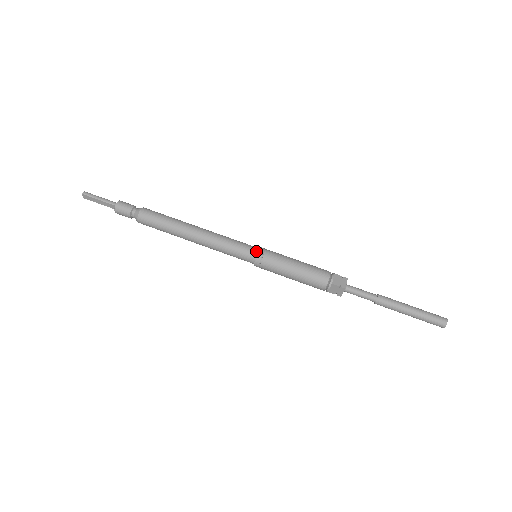
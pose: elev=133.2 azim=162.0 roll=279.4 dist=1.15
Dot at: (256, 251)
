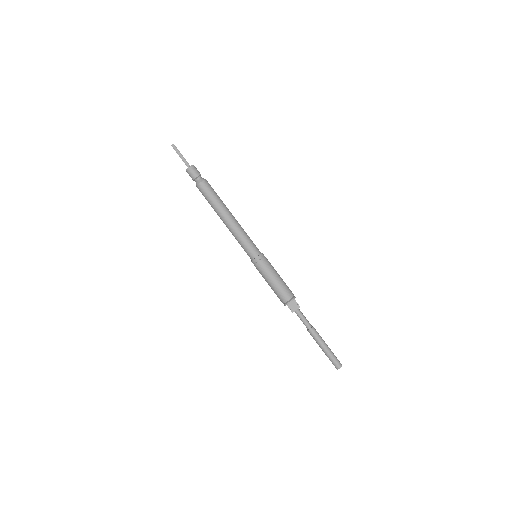
Dot at: (255, 256)
